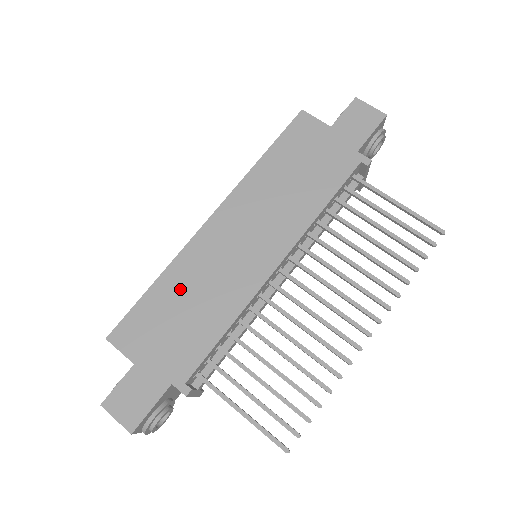
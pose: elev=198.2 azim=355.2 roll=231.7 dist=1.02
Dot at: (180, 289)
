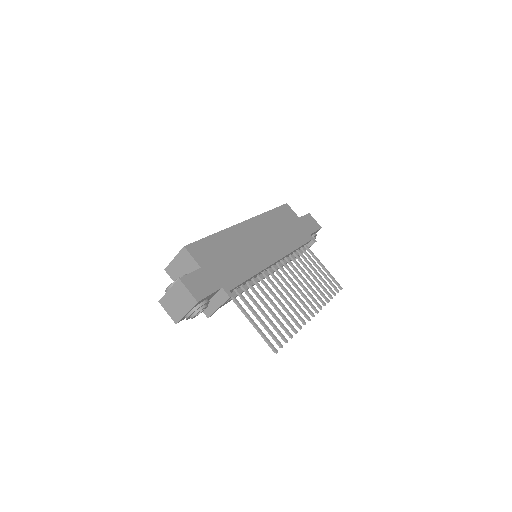
Dot at: (228, 245)
